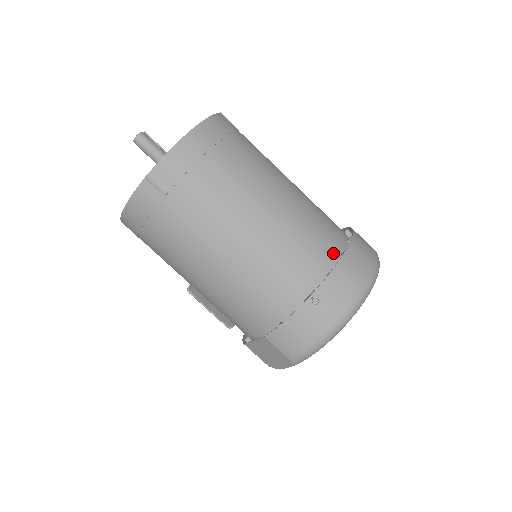
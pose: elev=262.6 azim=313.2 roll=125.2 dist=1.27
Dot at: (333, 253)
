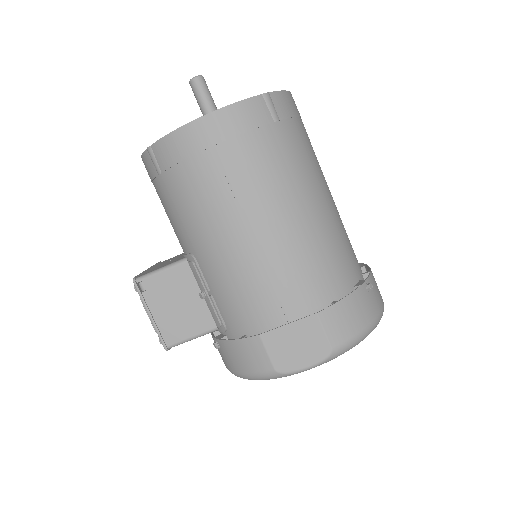
Dot at: occluded
